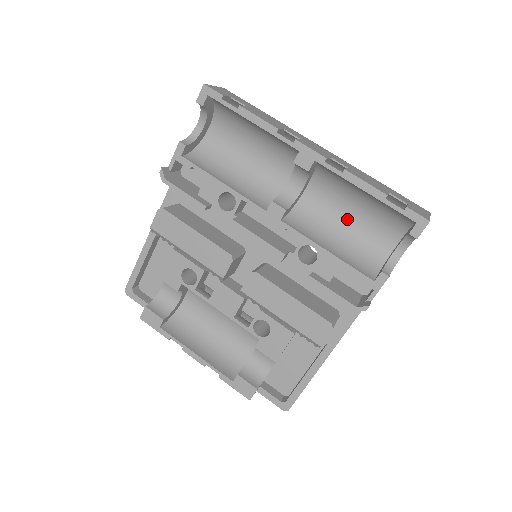
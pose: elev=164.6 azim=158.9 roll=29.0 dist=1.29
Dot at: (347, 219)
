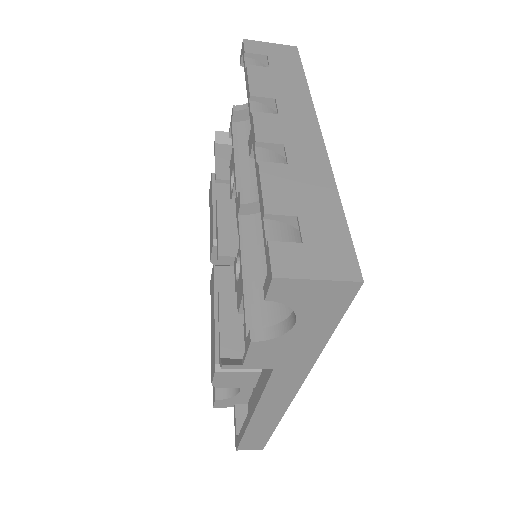
Dot at: occluded
